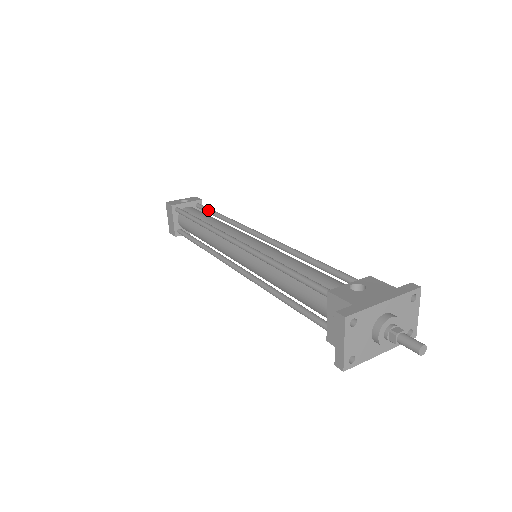
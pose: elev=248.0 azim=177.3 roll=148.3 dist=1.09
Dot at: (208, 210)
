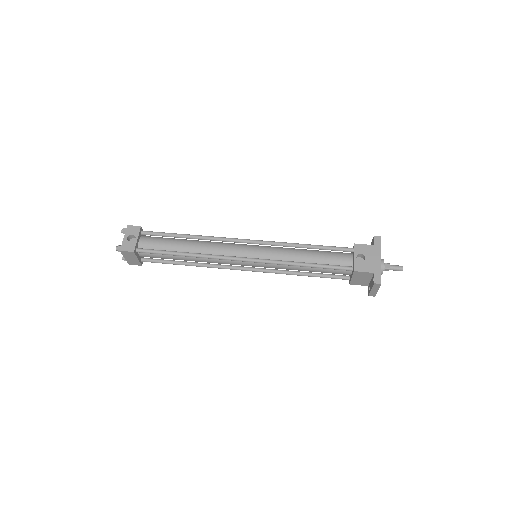
Dot at: (166, 235)
